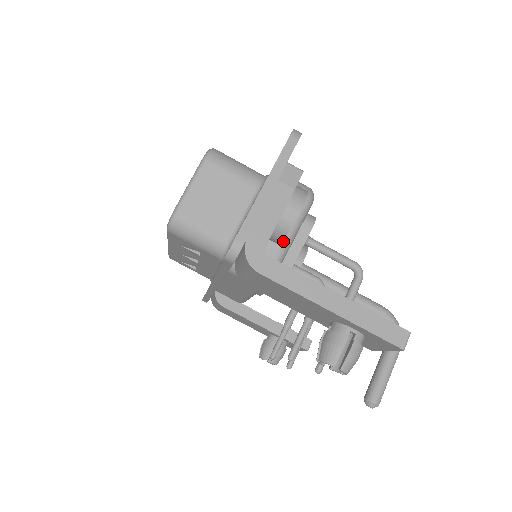
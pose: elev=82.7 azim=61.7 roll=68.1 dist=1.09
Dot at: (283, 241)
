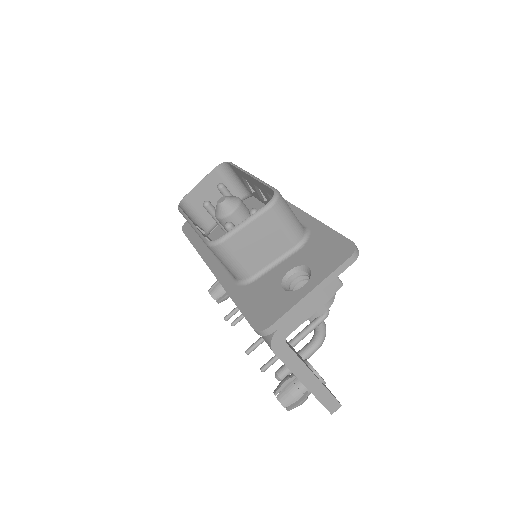
Dot at: occluded
